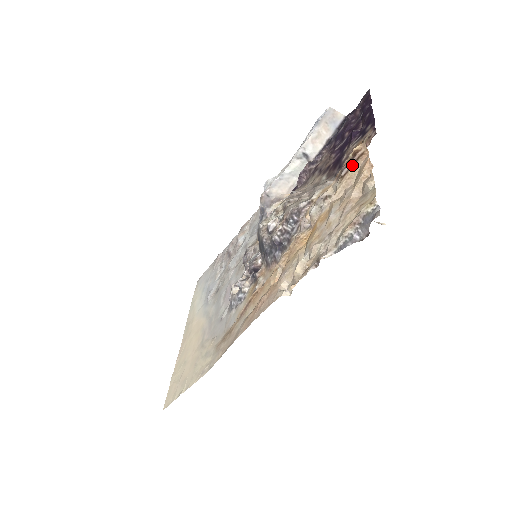
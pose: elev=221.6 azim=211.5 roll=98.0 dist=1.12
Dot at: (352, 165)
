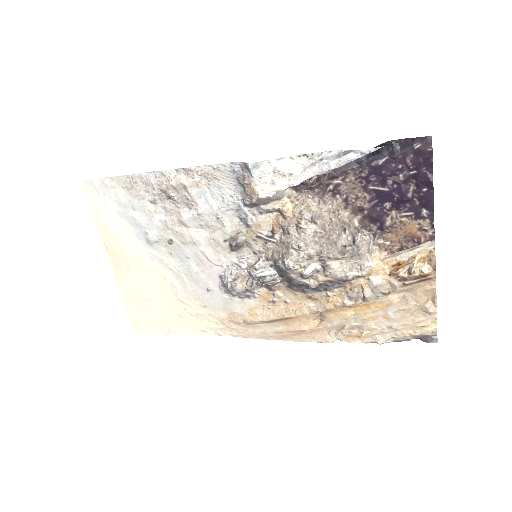
Dot at: (418, 282)
